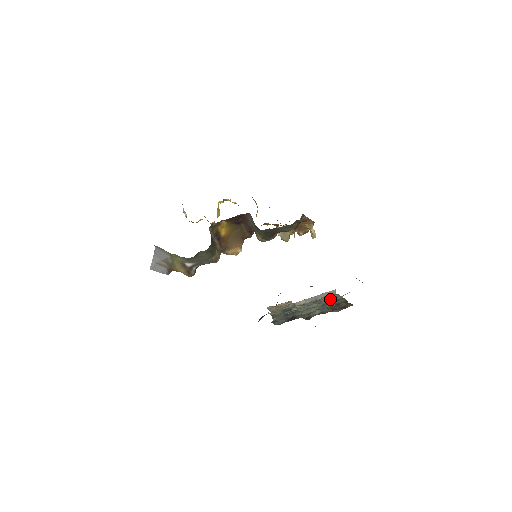
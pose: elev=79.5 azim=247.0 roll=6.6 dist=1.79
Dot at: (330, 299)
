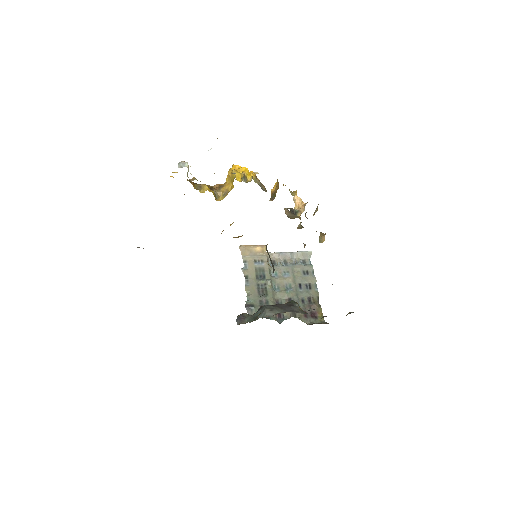
Dot at: (304, 277)
